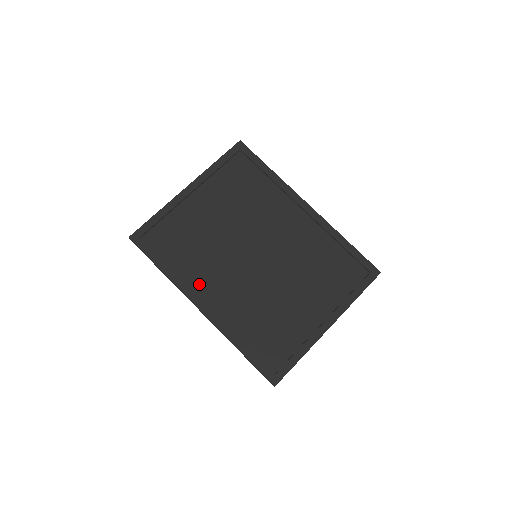
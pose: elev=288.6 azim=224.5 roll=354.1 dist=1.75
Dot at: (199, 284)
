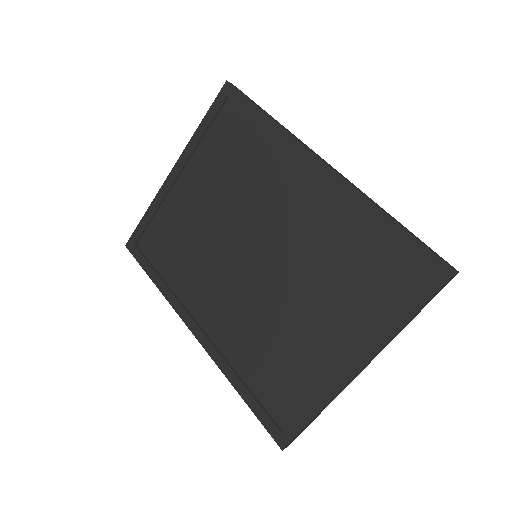
Dot at: (193, 300)
